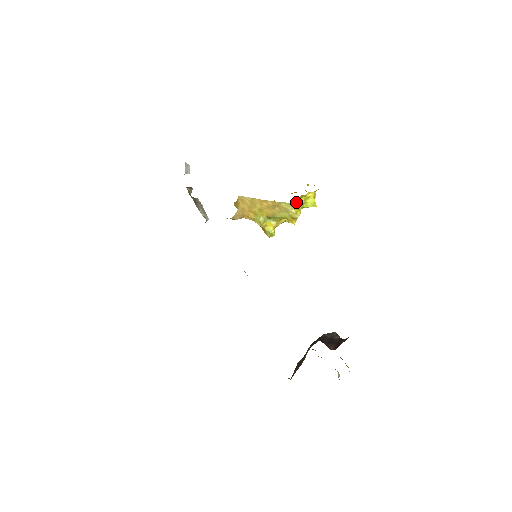
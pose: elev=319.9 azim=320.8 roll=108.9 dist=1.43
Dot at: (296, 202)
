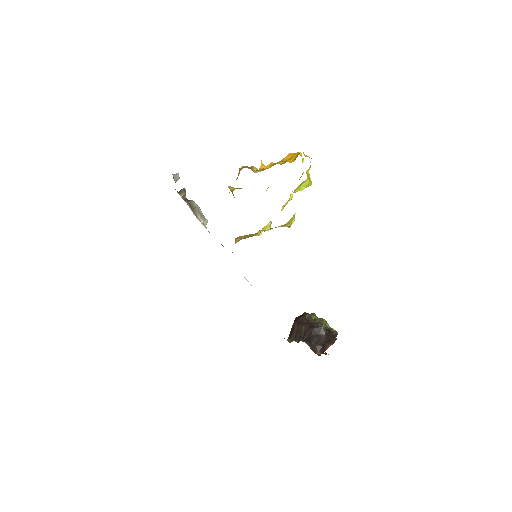
Dot at: occluded
